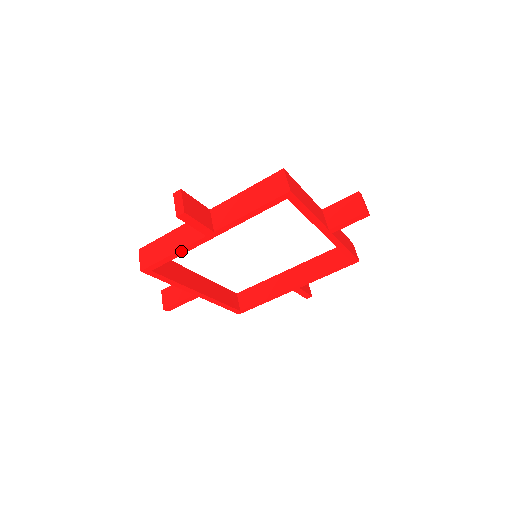
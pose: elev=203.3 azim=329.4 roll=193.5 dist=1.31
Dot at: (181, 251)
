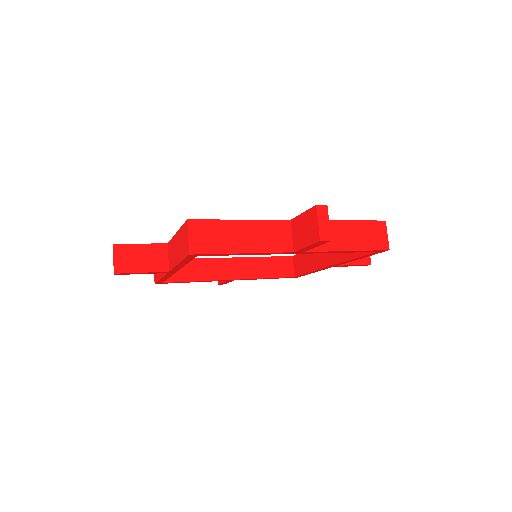
Dot at: (254, 253)
